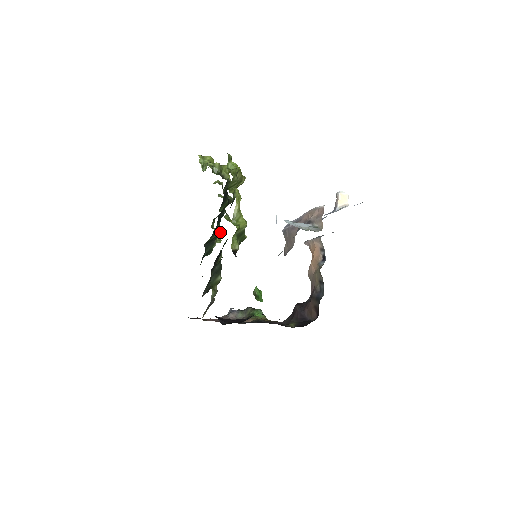
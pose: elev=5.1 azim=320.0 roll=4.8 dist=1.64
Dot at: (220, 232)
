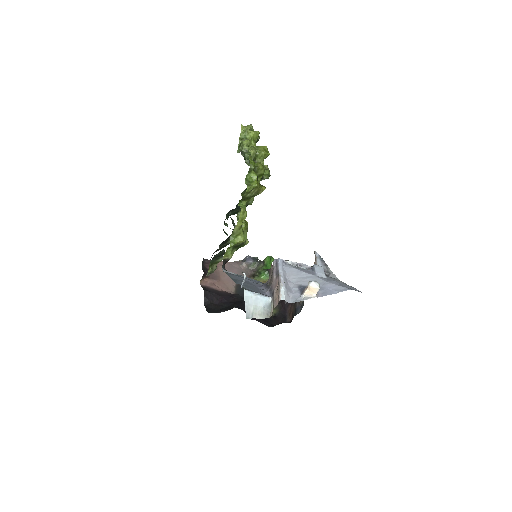
Dot at: occluded
